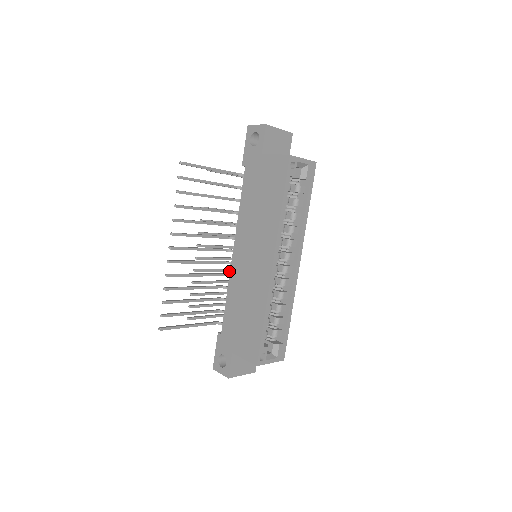
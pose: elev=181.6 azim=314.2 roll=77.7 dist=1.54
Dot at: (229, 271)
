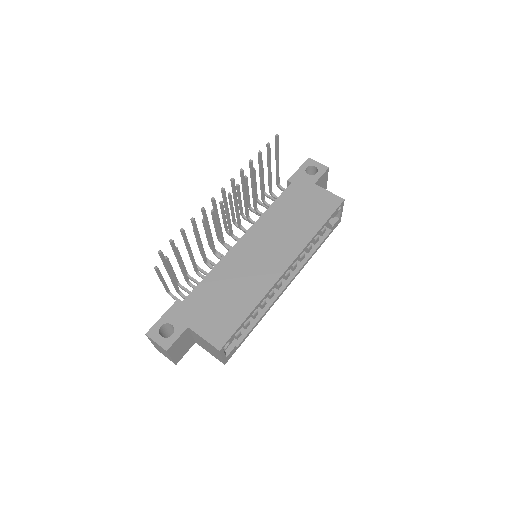
Dot at: occluded
